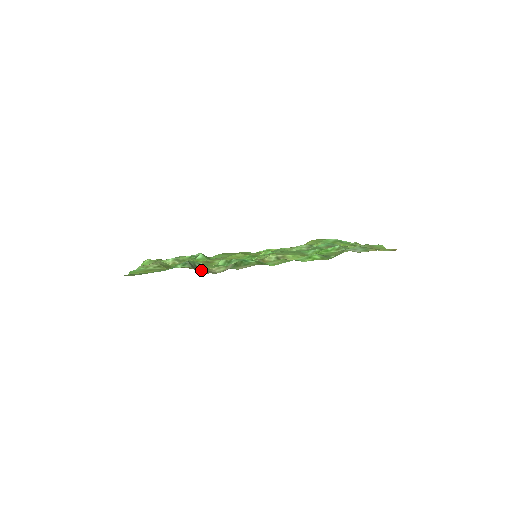
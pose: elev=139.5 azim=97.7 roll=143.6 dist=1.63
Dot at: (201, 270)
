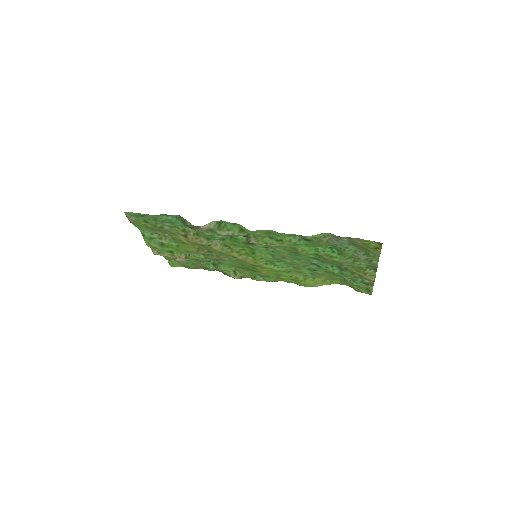
Dot at: (188, 226)
